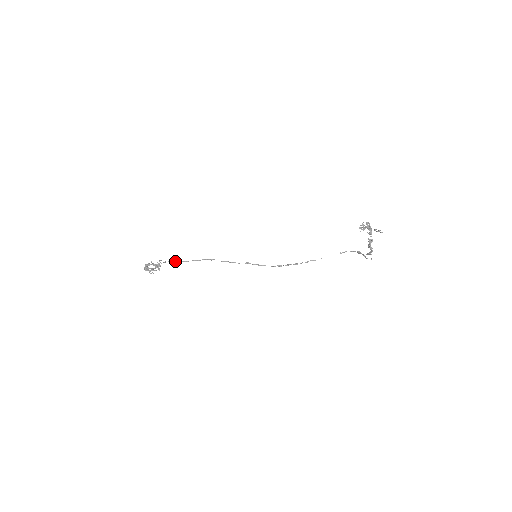
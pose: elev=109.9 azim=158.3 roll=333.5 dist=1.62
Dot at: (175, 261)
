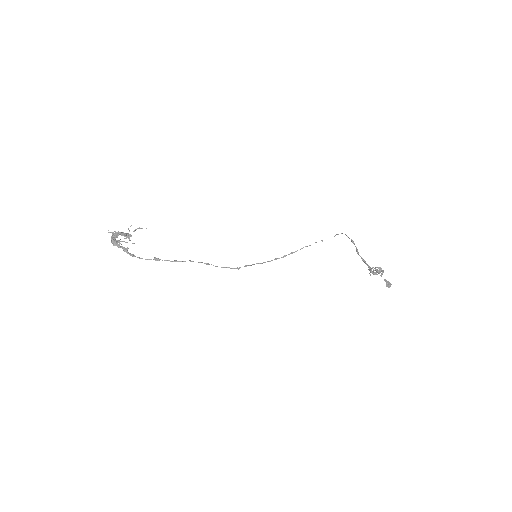
Dot at: (162, 260)
